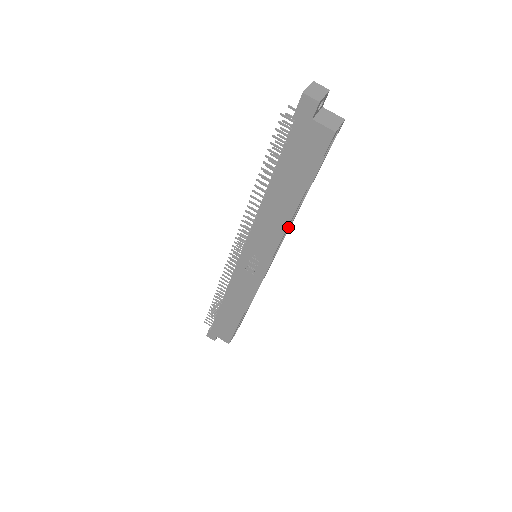
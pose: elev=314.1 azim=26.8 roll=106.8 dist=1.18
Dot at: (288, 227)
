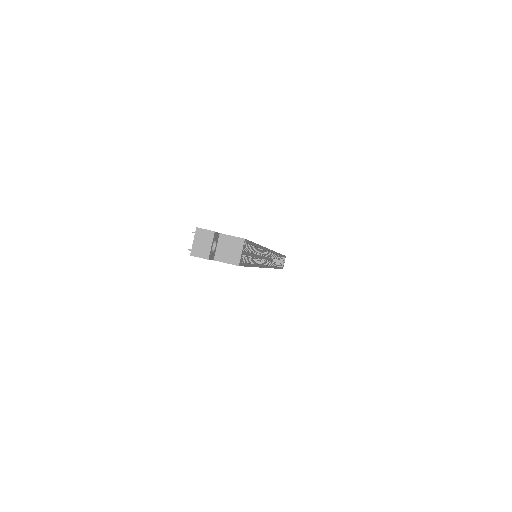
Dot at: occluded
